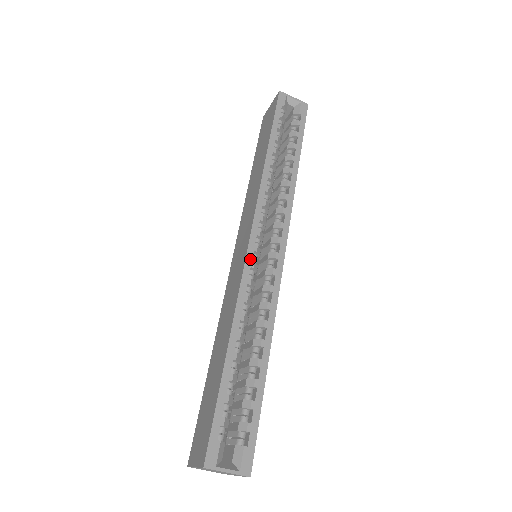
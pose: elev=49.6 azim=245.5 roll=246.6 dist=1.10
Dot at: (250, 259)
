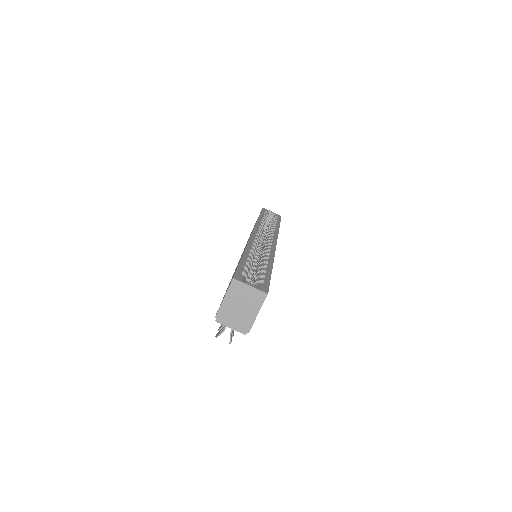
Dot at: (254, 237)
